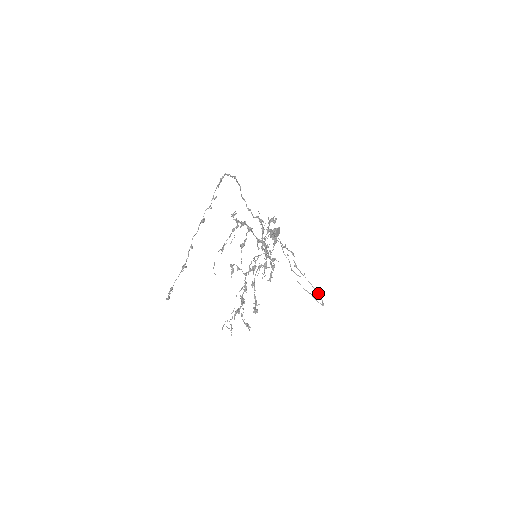
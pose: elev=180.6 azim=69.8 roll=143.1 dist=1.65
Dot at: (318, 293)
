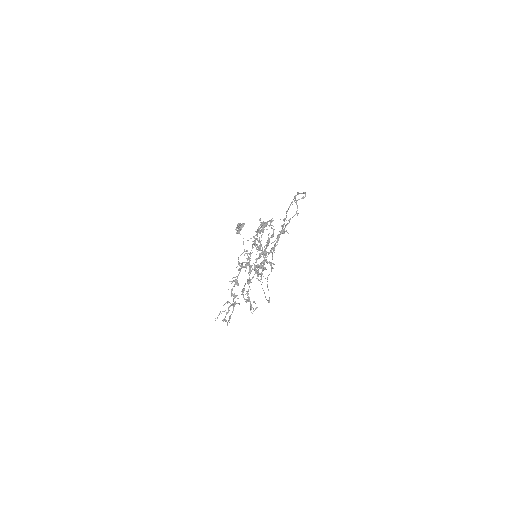
Dot at: occluded
